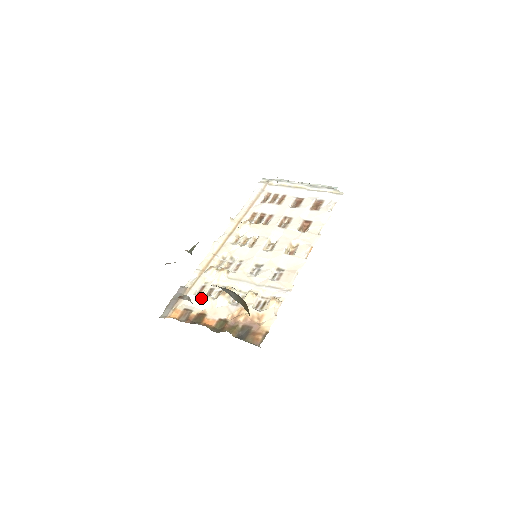
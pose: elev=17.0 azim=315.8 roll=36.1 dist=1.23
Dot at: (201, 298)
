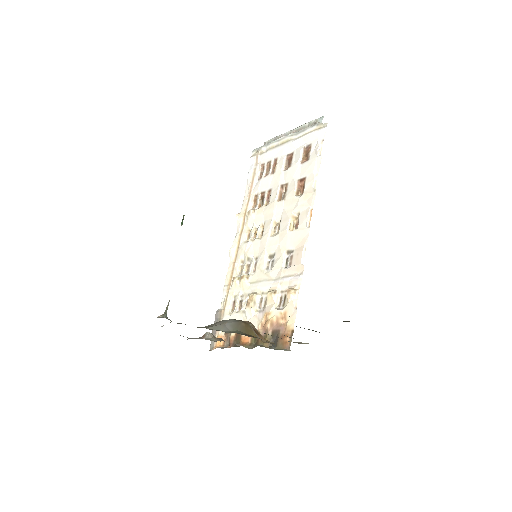
Dot at: (234, 316)
